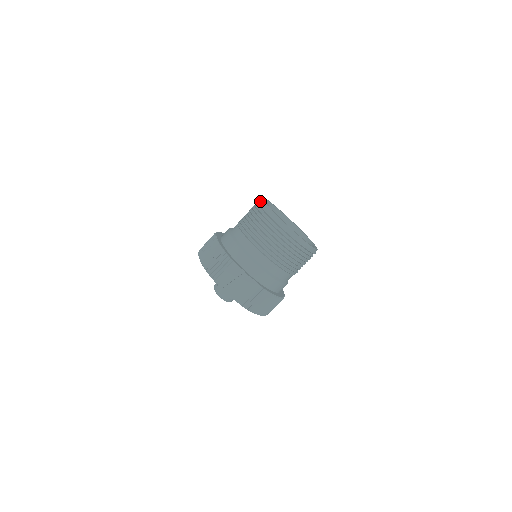
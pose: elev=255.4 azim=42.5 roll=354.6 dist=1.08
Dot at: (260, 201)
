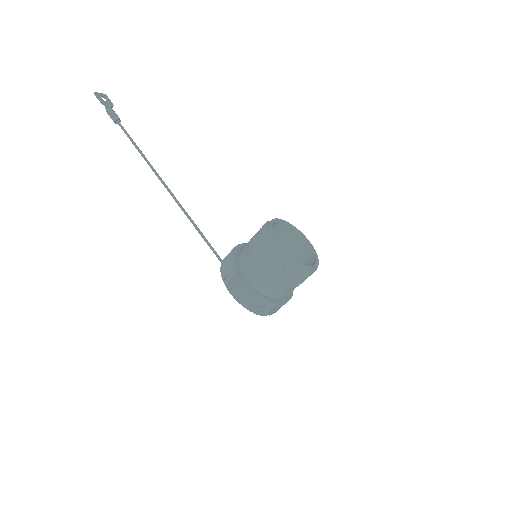
Dot at: (286, 258)
